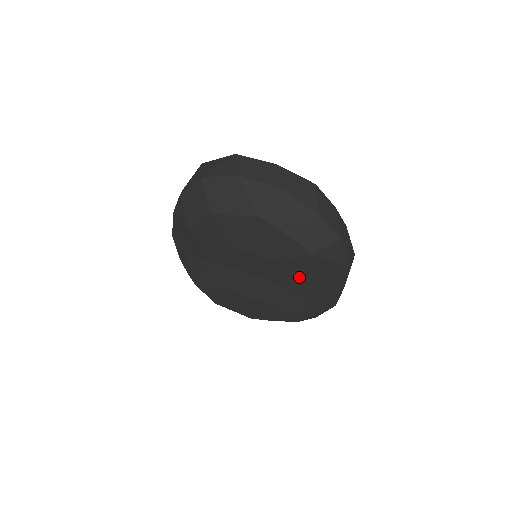
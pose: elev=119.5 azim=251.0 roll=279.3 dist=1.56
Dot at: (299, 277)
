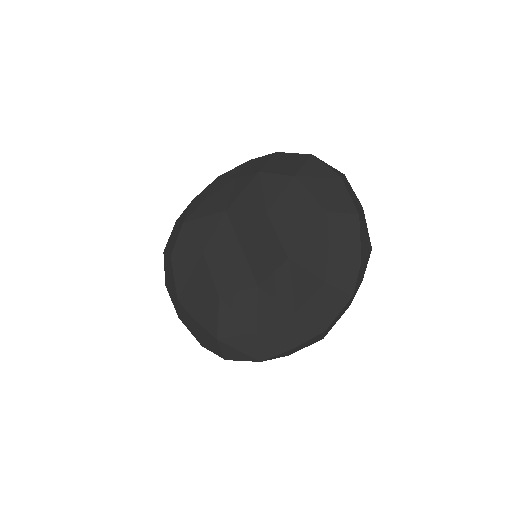
Dot at: (282, 294)
